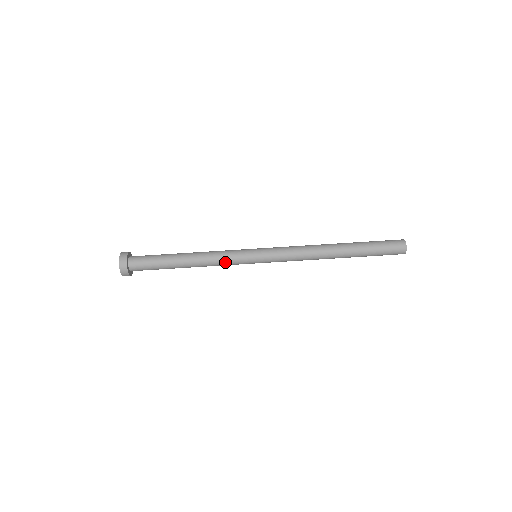
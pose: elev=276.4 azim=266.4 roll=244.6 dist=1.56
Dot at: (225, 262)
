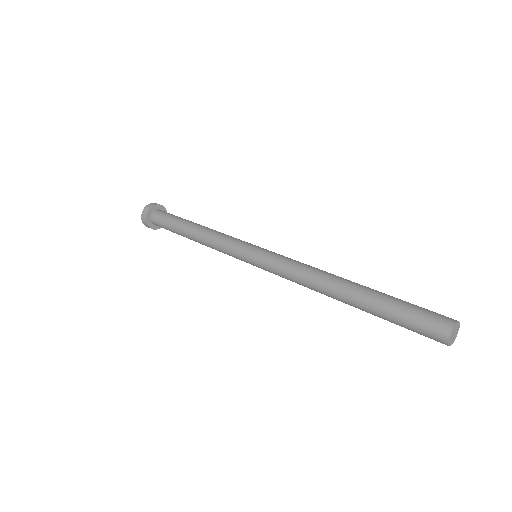
Dot at: (223, 241)
